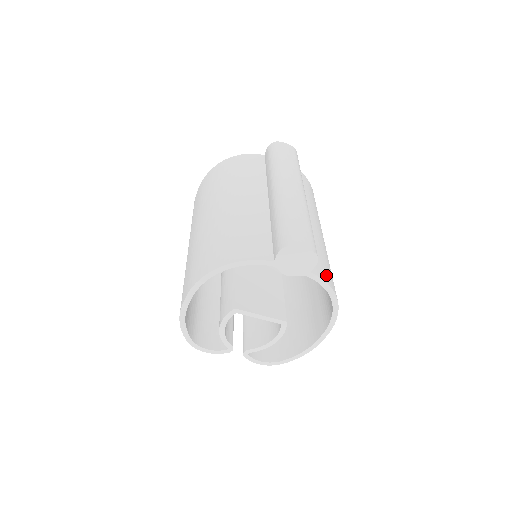
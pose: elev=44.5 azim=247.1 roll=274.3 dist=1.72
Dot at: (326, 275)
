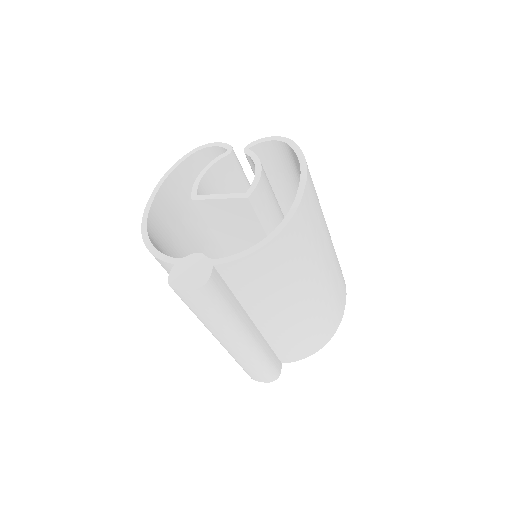
Dot at: (300, 354)
